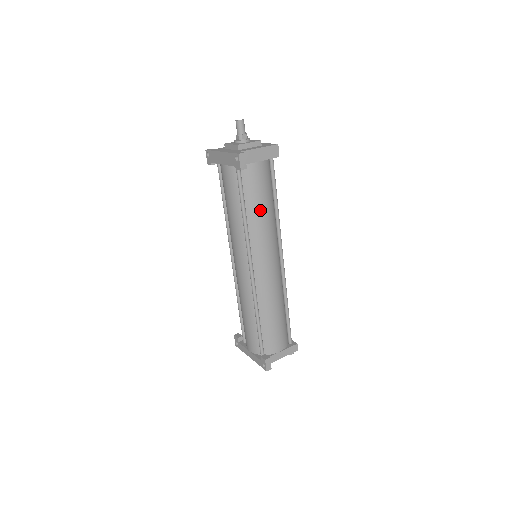
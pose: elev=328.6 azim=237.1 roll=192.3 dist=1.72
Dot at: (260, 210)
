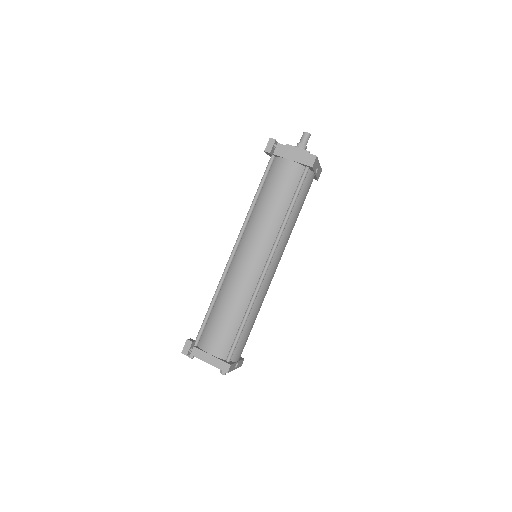
Dot at: (269, 201)
